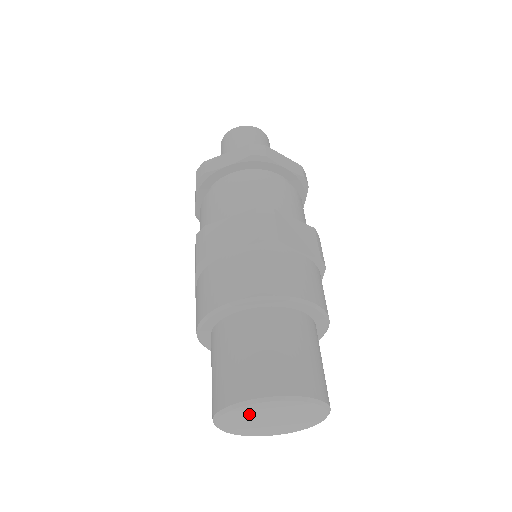
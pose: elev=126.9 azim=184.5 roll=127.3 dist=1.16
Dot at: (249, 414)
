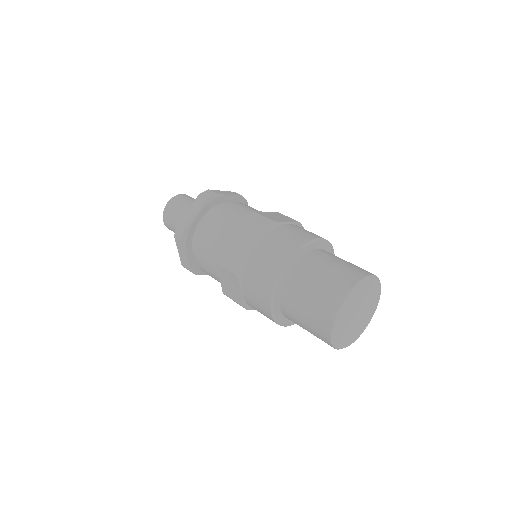
Dot at: (348, 314)
